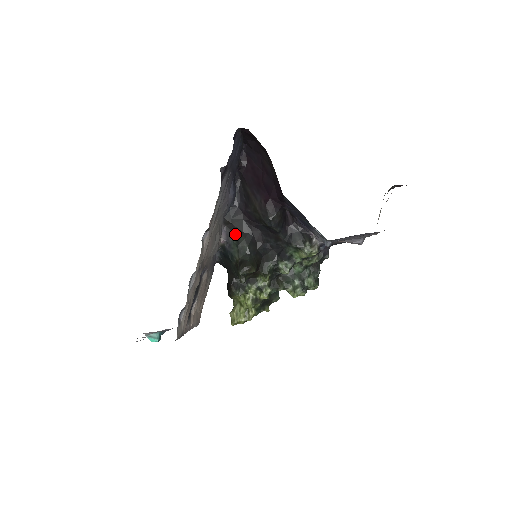
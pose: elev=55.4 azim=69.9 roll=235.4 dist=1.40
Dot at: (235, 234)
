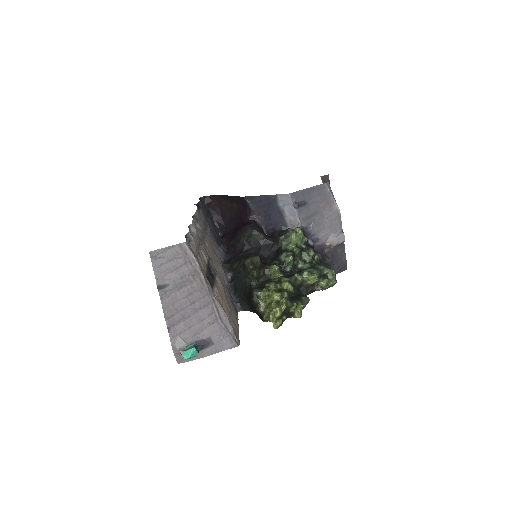
Dot at: (236, 267)
